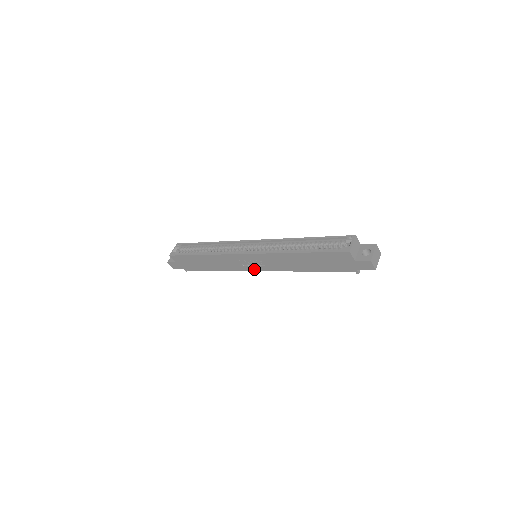
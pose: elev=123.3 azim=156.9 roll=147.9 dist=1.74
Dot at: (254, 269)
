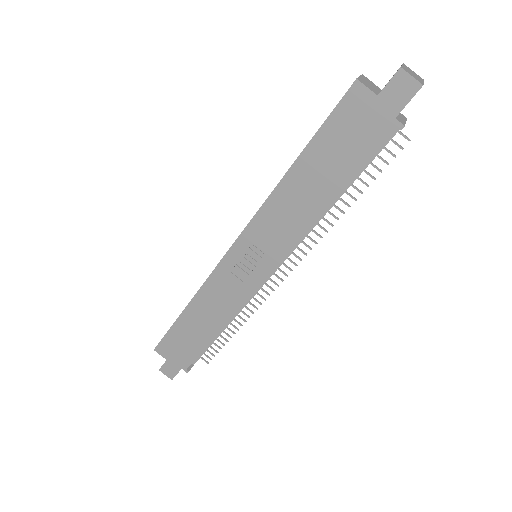
Dot at: (259, 277)
